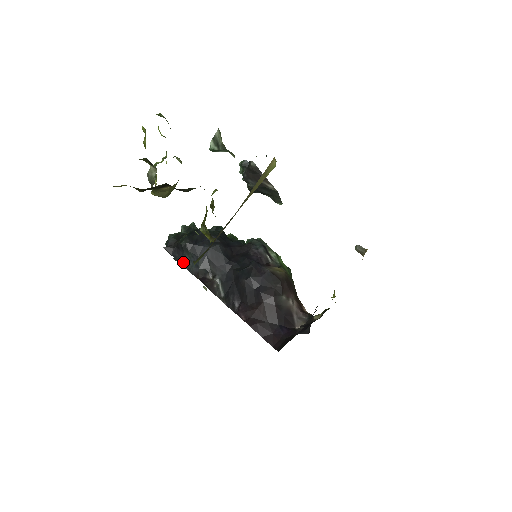
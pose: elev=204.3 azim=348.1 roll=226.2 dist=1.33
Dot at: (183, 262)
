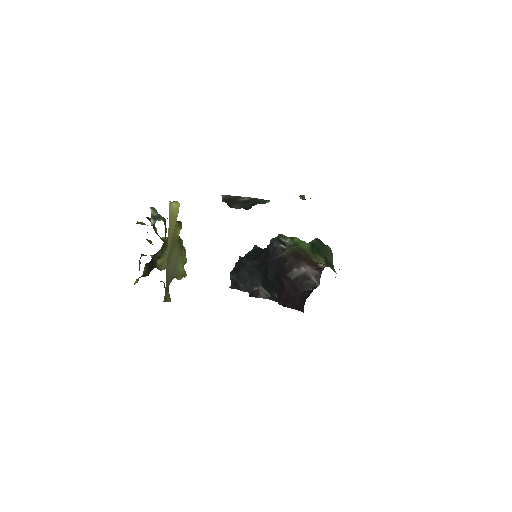
Dot at: (242, 289)
